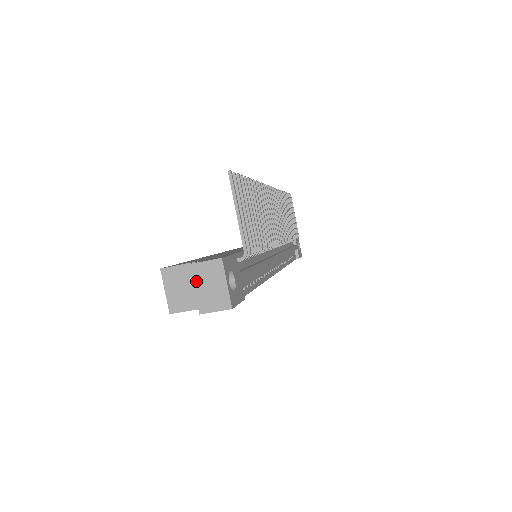
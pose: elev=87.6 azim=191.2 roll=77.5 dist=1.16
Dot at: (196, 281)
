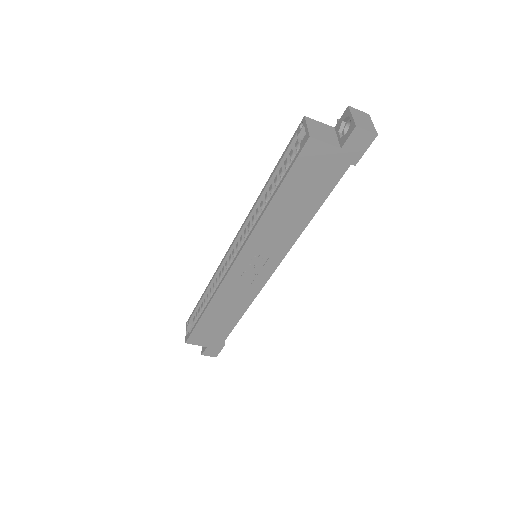
Dot at: (353, 113)
